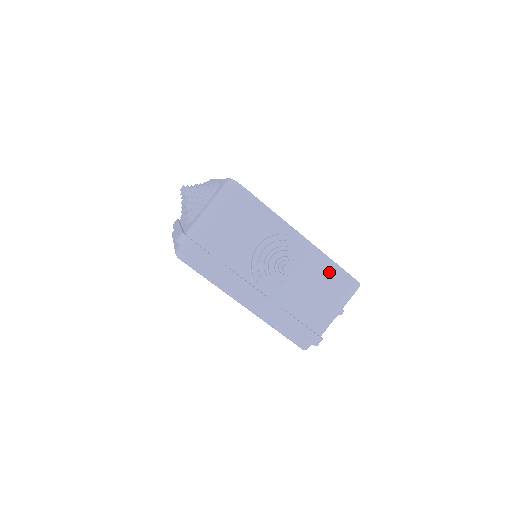
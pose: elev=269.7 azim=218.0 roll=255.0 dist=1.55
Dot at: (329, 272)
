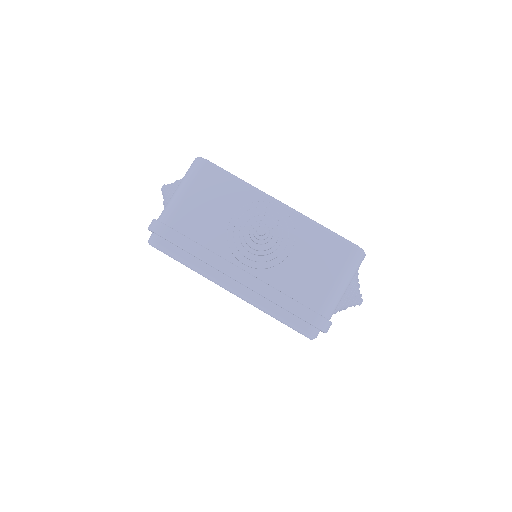
Dot at: (321, 239)
